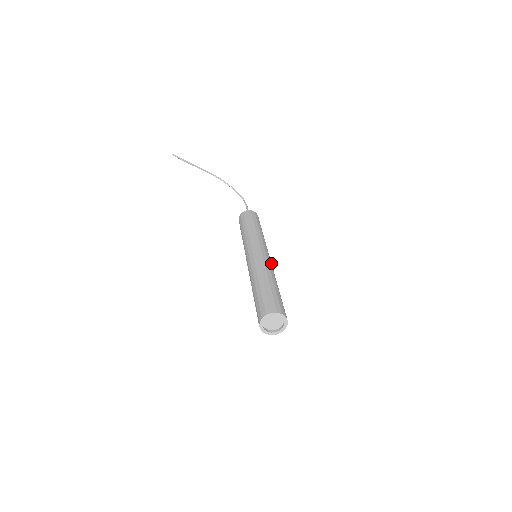
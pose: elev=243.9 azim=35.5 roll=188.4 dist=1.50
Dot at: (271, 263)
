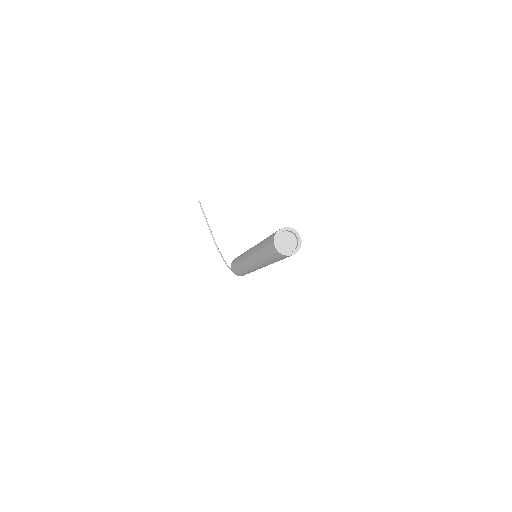
Dot at: occluded
